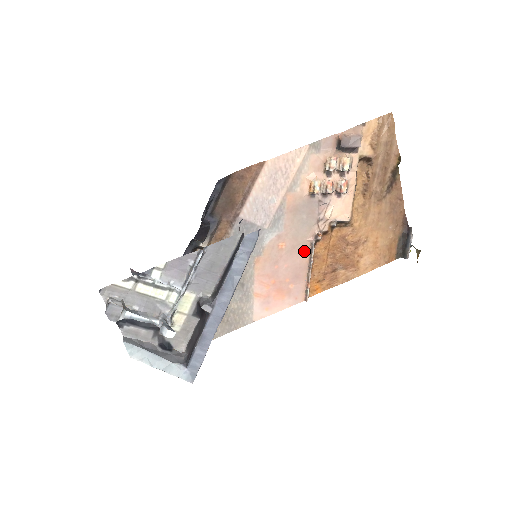
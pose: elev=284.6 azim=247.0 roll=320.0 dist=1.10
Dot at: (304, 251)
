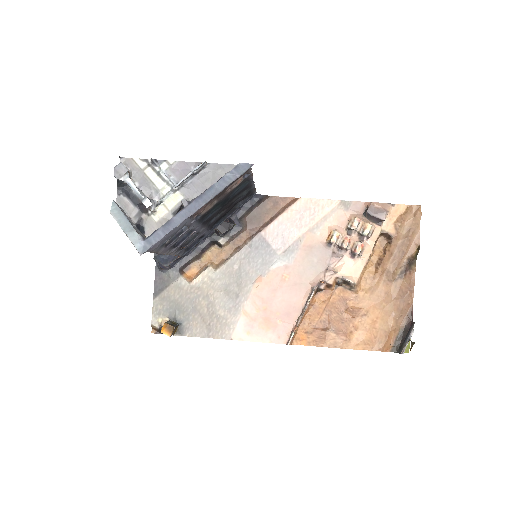
Dot at: (303, 293)
